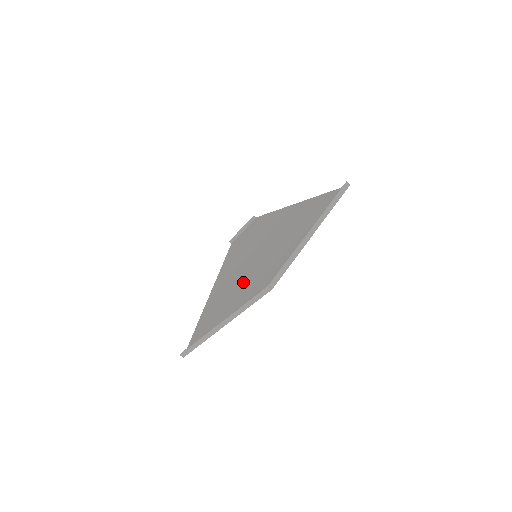
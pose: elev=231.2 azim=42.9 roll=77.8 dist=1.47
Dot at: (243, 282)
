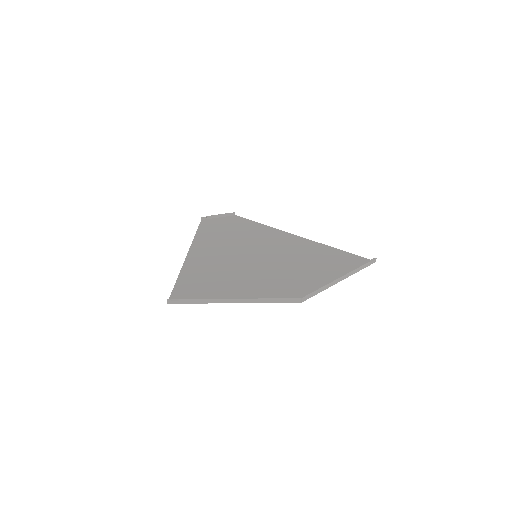
Dot at: (247, 272)
